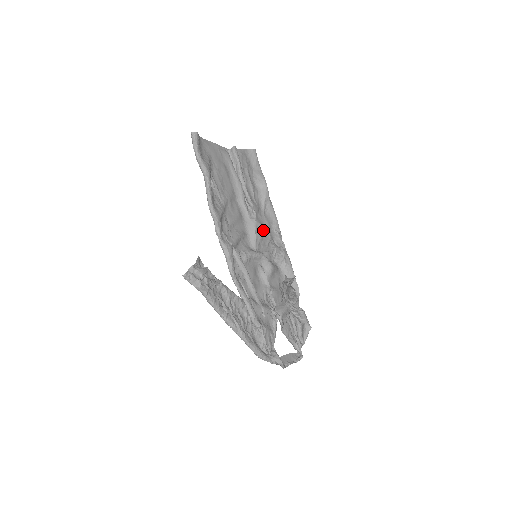
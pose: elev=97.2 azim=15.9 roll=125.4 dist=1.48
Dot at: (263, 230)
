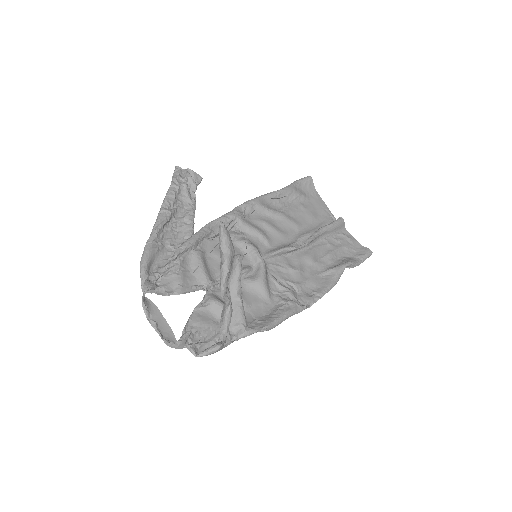
Dot at: (296, 271)
